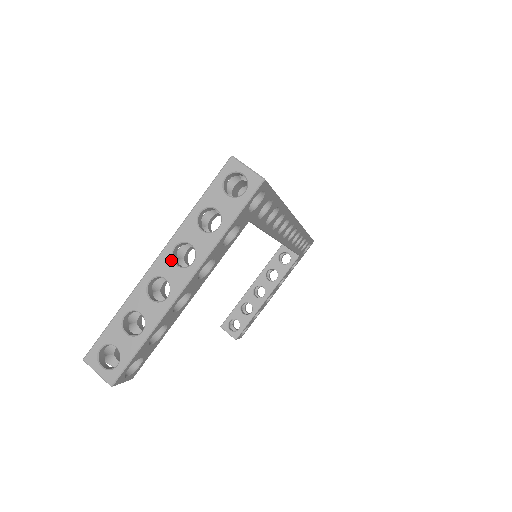
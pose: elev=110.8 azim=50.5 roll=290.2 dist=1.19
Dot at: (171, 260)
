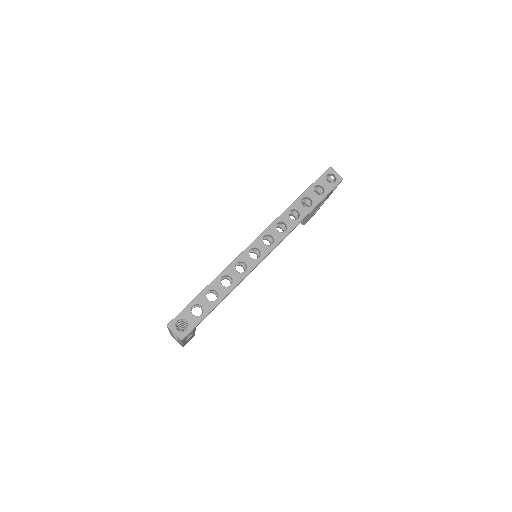
Dot at: (173, 335)
